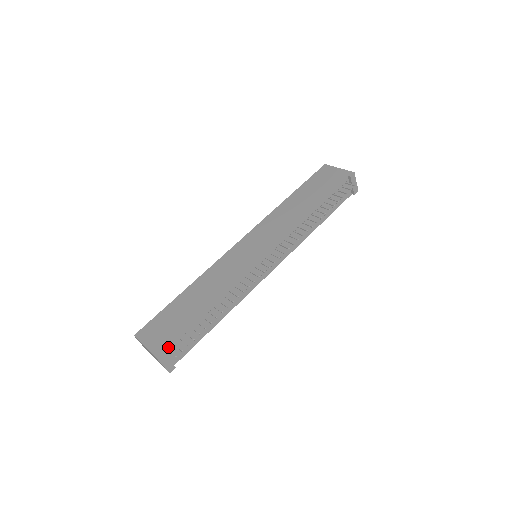
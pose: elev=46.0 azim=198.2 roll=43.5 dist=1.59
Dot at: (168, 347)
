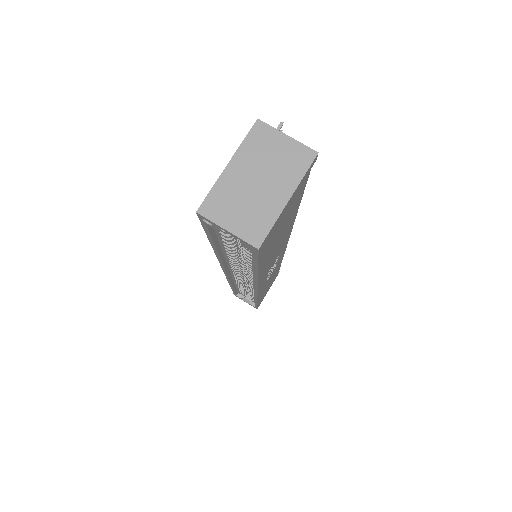
Dot at: occluded
